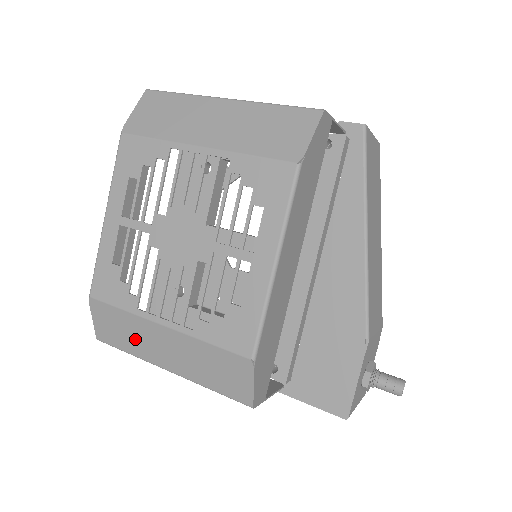
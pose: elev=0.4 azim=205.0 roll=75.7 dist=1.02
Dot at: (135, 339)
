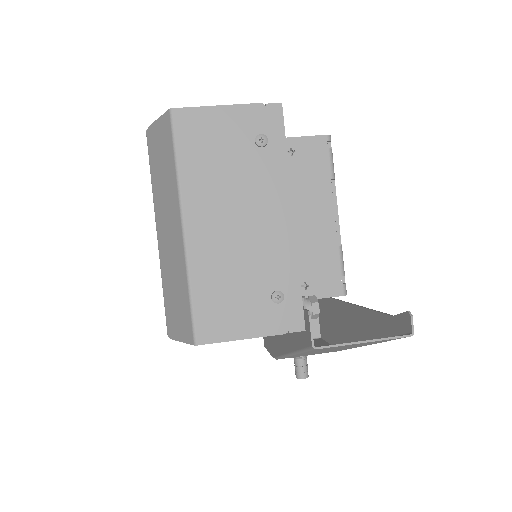
Dot at: occluded
